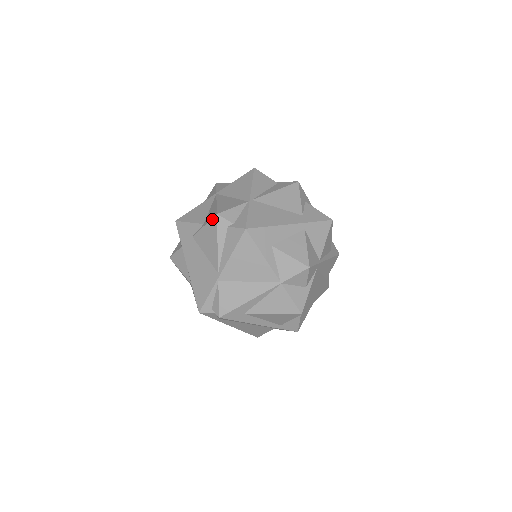
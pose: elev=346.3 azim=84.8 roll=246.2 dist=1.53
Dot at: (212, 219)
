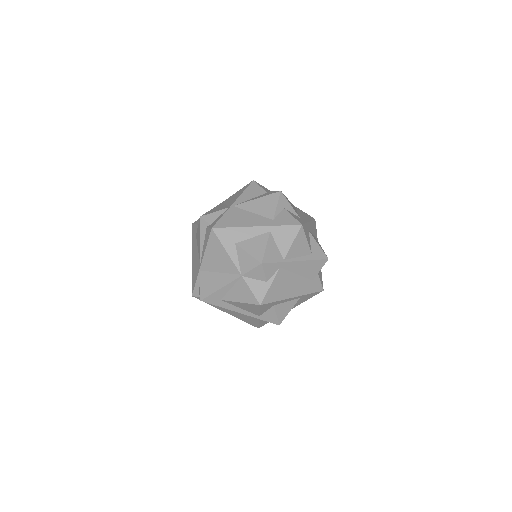
Dot at: (199, 221)
